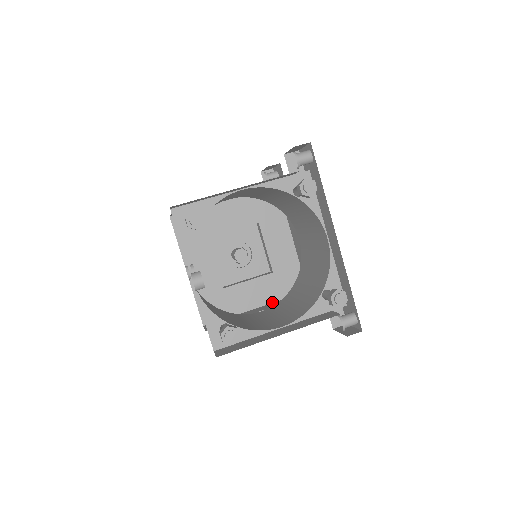
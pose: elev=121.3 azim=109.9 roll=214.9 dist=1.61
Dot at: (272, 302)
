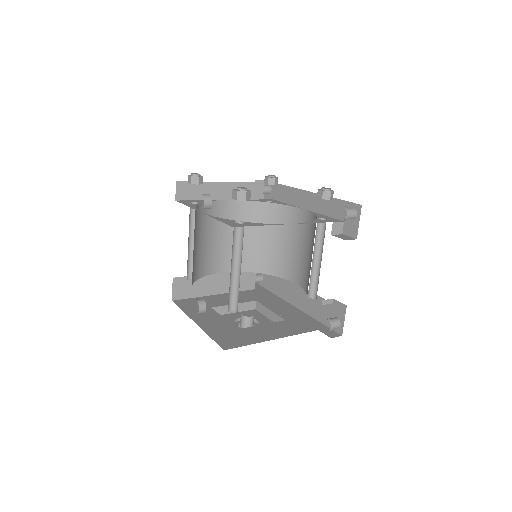
Dot at: (295, 334)
